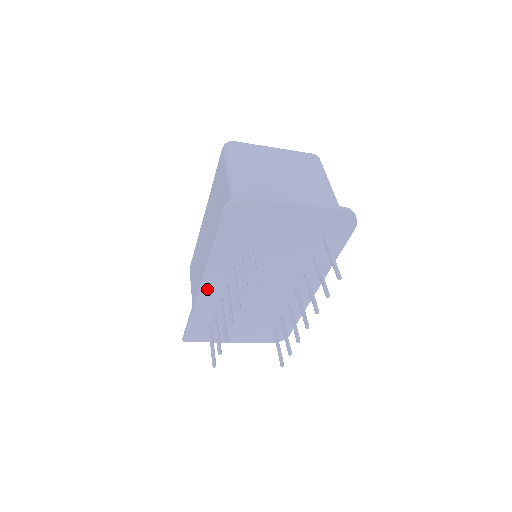
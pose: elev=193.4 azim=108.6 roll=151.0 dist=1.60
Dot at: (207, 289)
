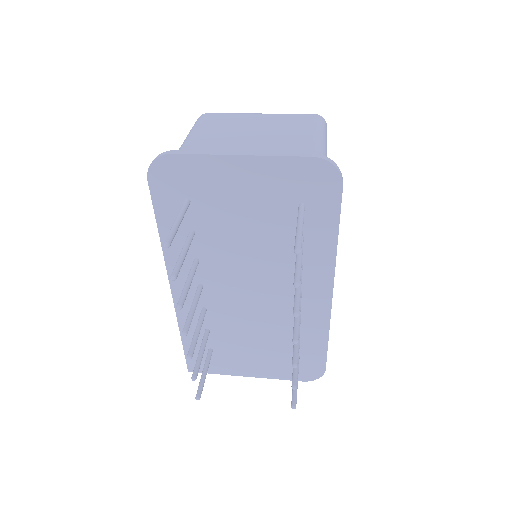
Dot at: occluded
